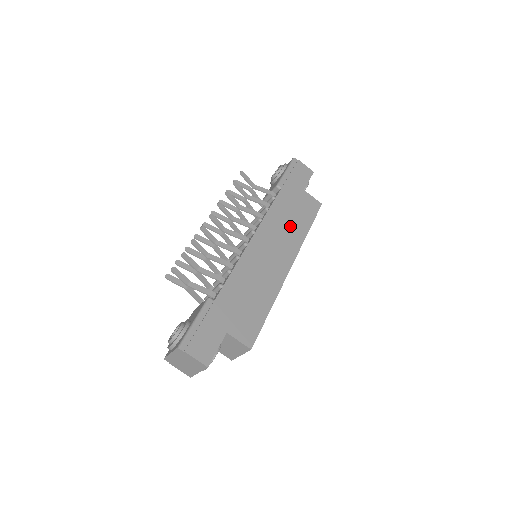
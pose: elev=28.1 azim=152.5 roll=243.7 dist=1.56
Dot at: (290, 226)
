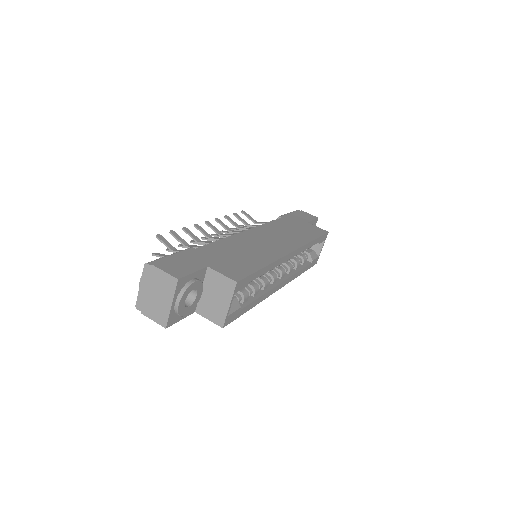
Dot at: (291, 234)
